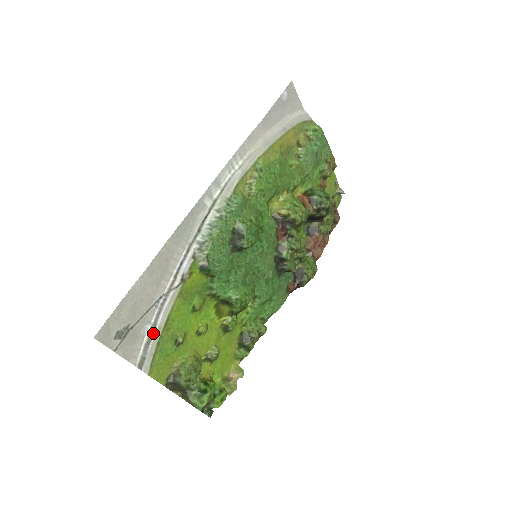
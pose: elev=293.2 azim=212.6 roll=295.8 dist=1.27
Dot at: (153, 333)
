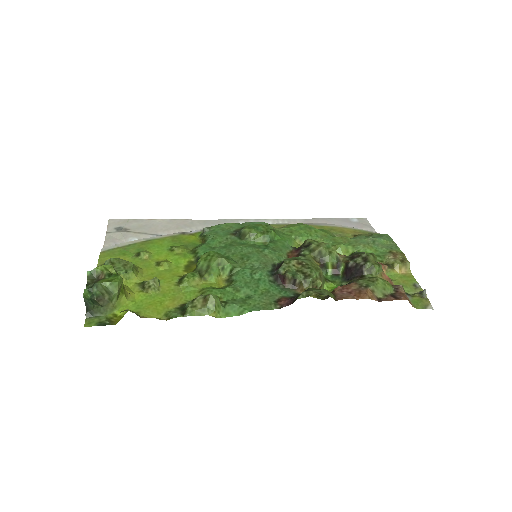
Dot at: (134, 241)
